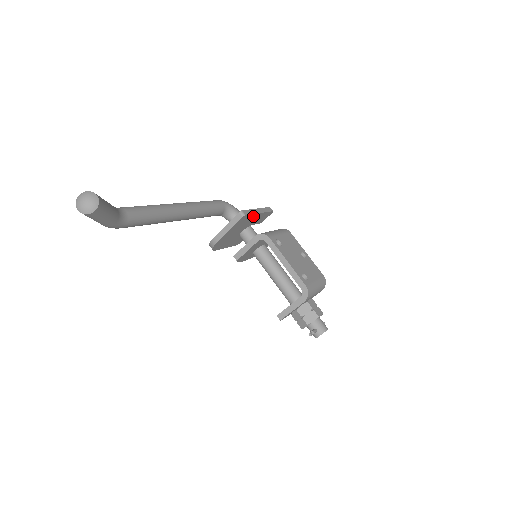
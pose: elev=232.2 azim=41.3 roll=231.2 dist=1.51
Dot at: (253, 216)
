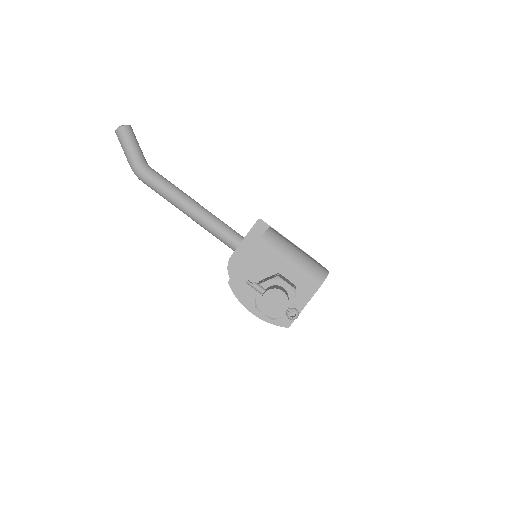
Dot at: occluded
